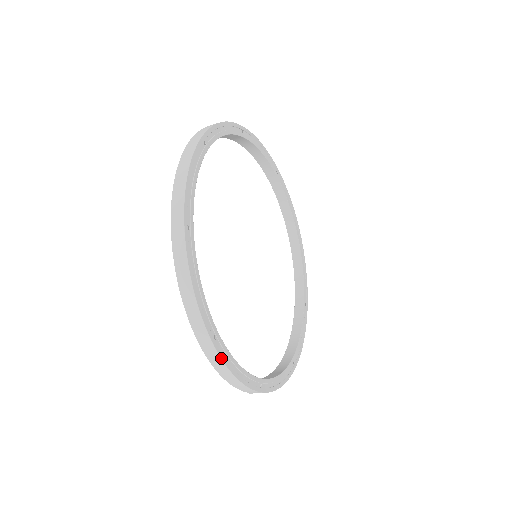
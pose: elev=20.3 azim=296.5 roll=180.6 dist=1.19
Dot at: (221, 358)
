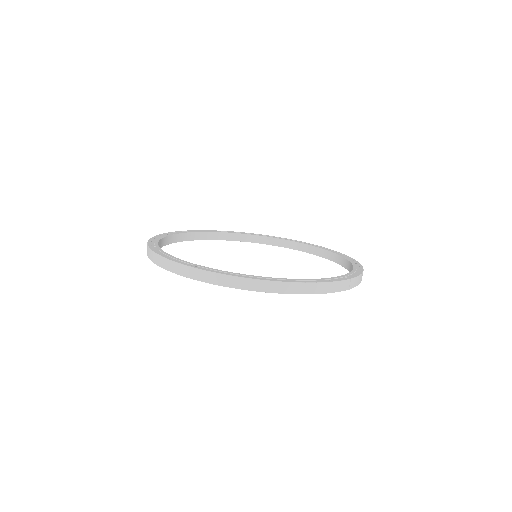
Dot at: (298, 283)
